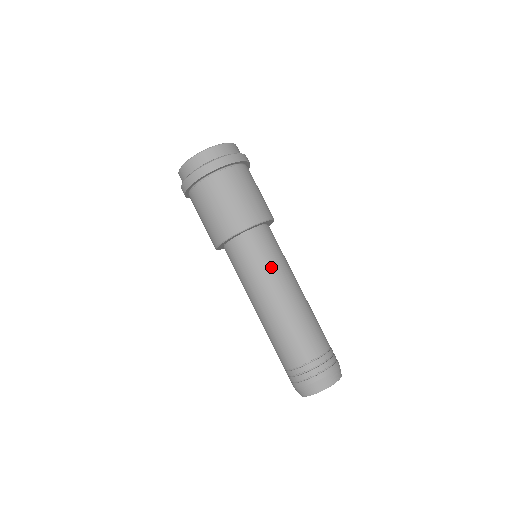
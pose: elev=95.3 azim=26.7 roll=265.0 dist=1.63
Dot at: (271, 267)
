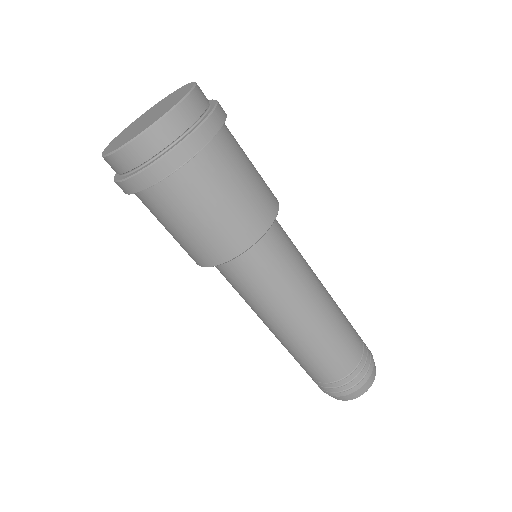
Dot at: (253, 302)
